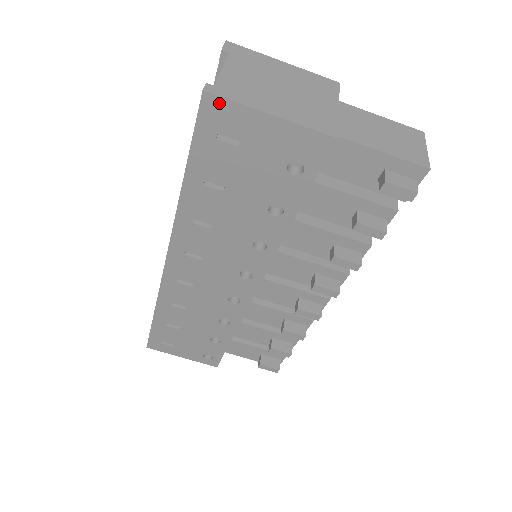
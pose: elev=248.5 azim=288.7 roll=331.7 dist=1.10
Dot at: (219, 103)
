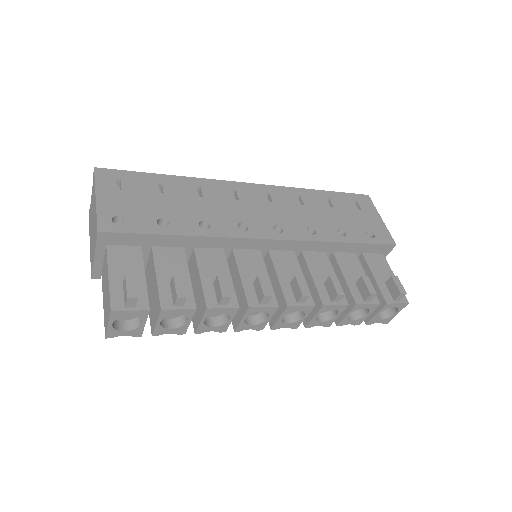
Dot at: (369, 201)
